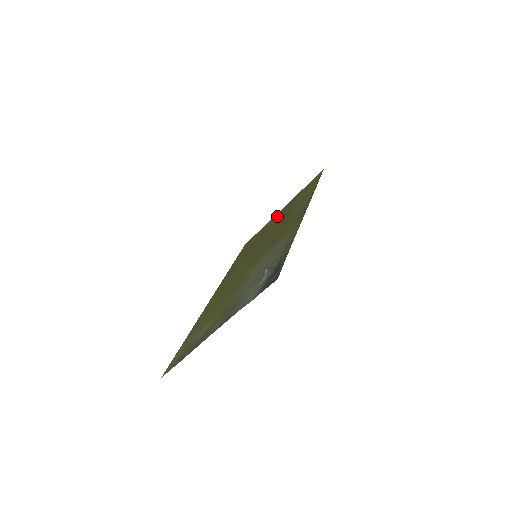
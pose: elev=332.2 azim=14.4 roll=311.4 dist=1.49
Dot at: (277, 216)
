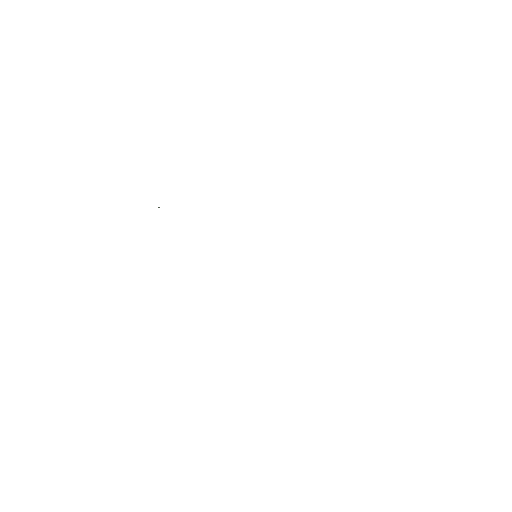
Dot at: occluded
